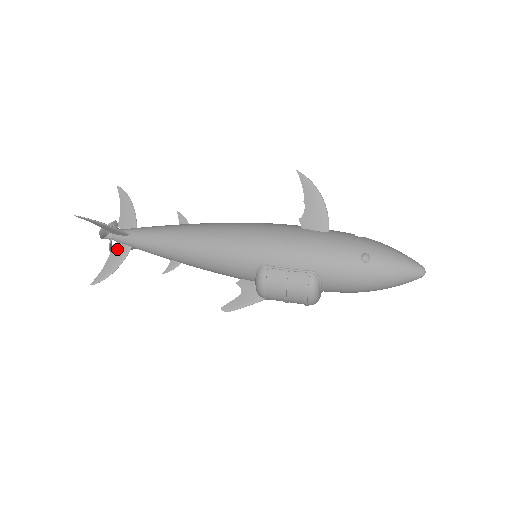
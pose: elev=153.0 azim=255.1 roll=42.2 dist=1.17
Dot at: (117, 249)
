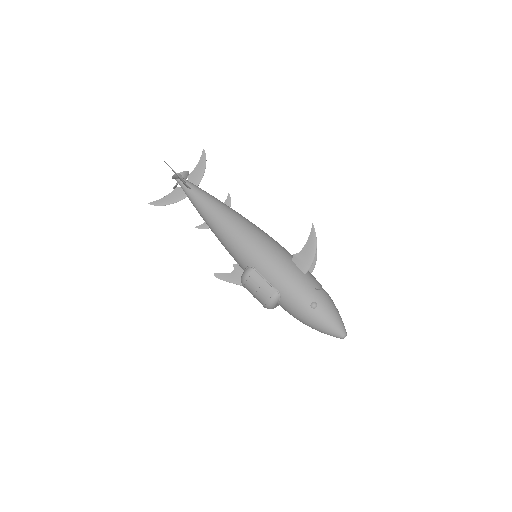
Dot at: (178, 192)
